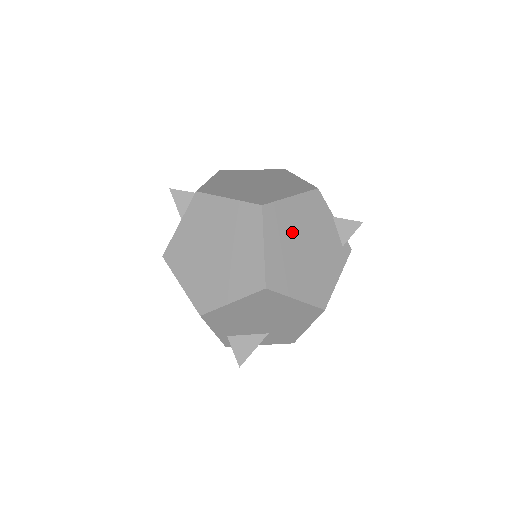
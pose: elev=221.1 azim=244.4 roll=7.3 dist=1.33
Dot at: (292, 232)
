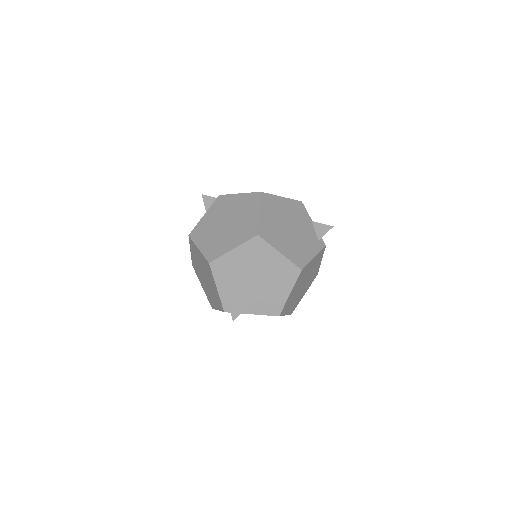
Dot at: (281, 215)
